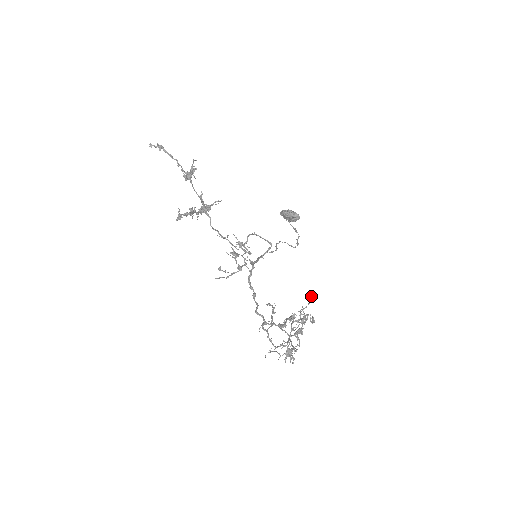
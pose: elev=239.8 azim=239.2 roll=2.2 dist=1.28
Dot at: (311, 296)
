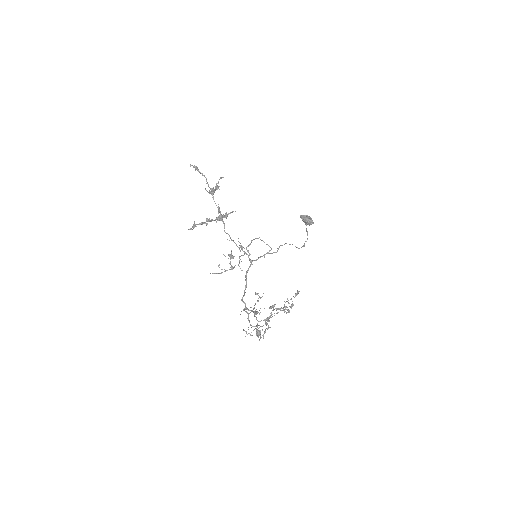
Dot at: (297, 291)
